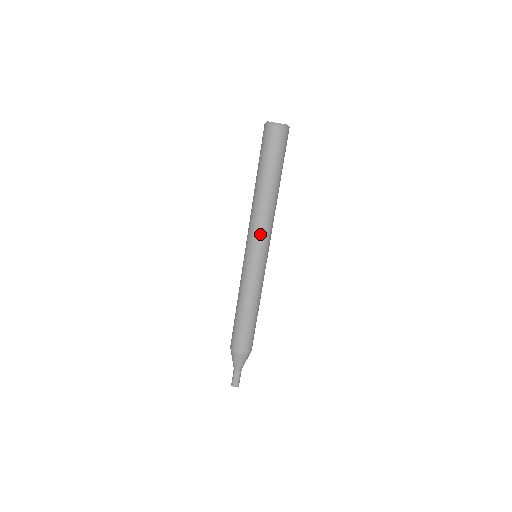
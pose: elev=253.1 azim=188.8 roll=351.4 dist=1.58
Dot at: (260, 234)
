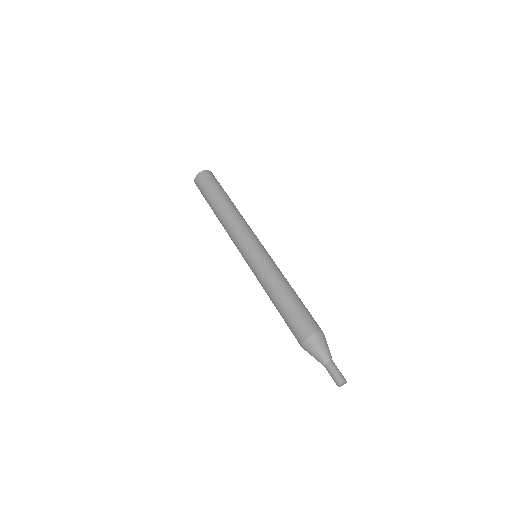
Dot at: (241, 232)
